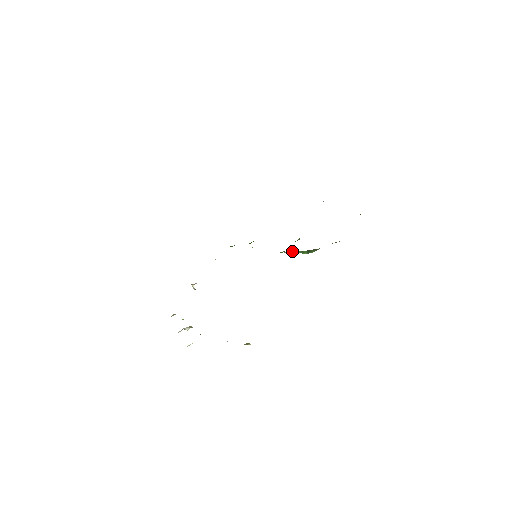
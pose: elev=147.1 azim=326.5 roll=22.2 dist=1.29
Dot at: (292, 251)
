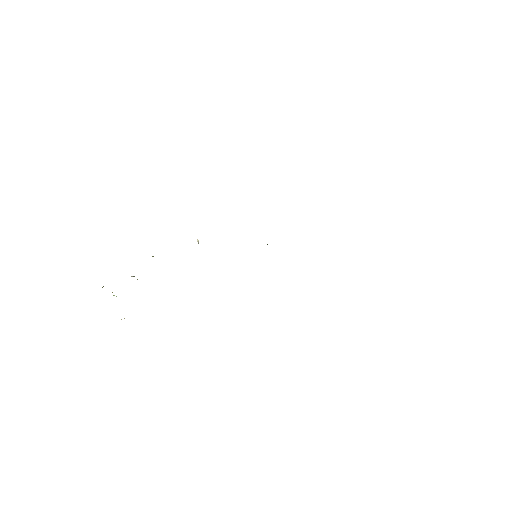
Dot at: occluded
